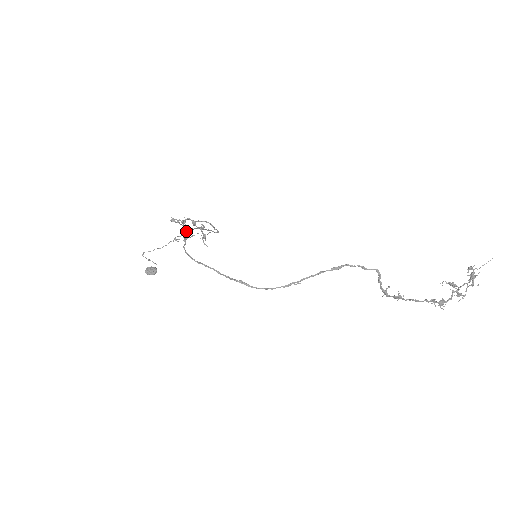
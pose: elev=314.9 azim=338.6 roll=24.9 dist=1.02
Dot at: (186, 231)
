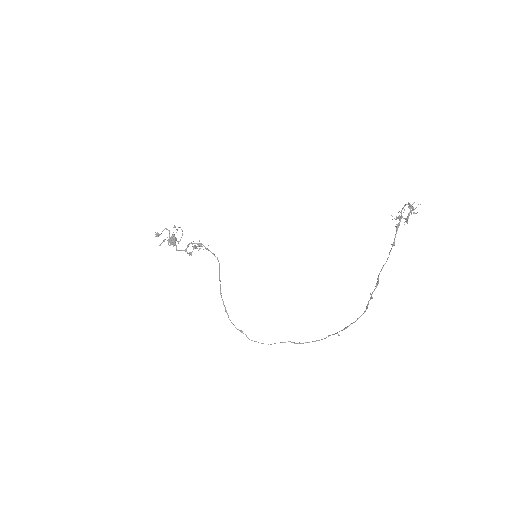
Dot at: (228, 316)
